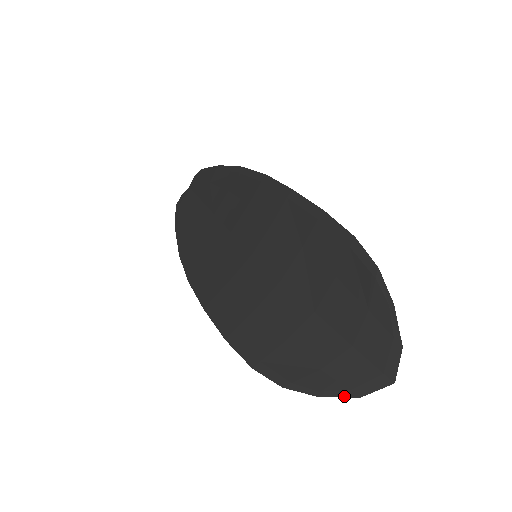
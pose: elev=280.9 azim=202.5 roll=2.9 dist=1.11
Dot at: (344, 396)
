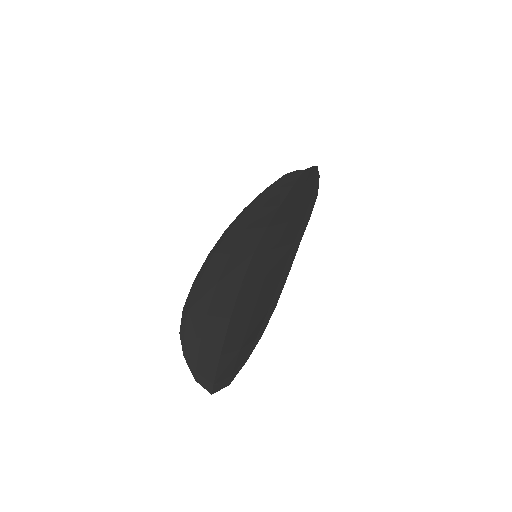
Dot at: (191, 371)
